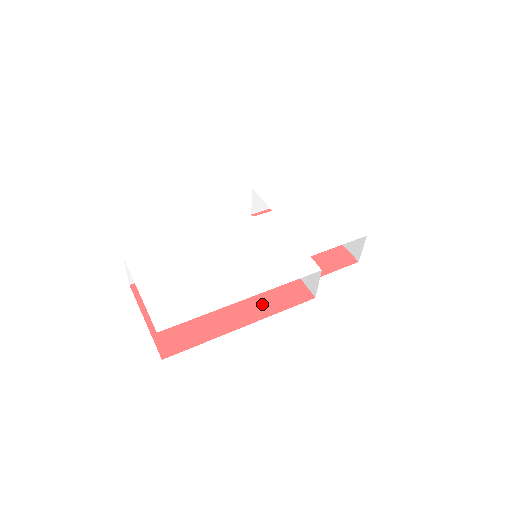
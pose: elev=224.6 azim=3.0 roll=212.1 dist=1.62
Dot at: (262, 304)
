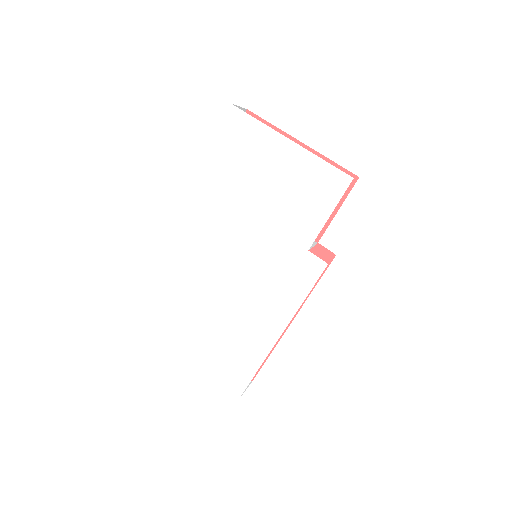
Dot at: occluded
